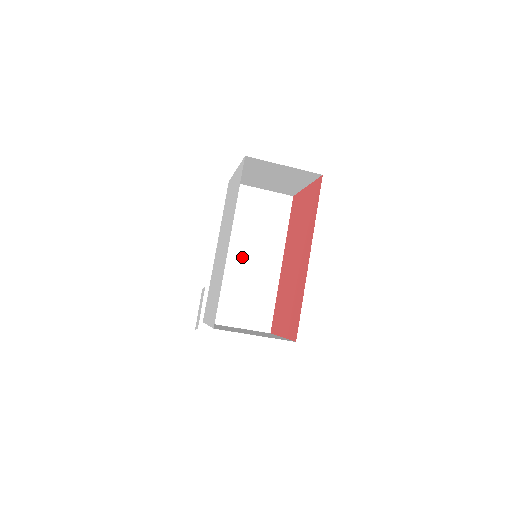
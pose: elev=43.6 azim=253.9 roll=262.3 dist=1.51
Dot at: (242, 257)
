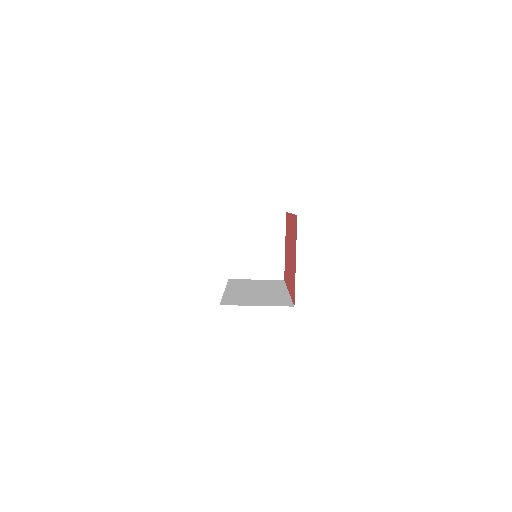
Dot at: (250, 291)
